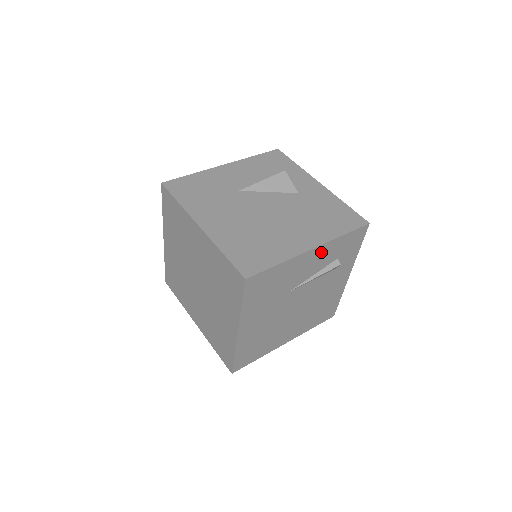
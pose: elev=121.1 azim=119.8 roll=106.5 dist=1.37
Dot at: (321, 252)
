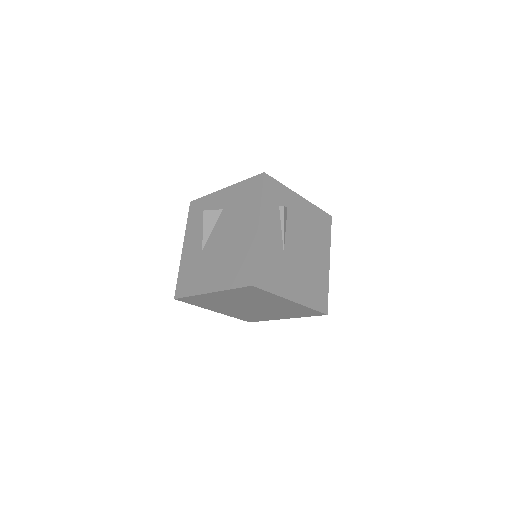
Dot at: (265, 220)
